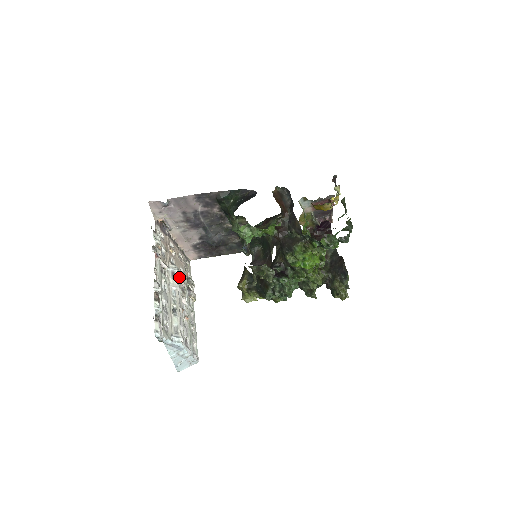
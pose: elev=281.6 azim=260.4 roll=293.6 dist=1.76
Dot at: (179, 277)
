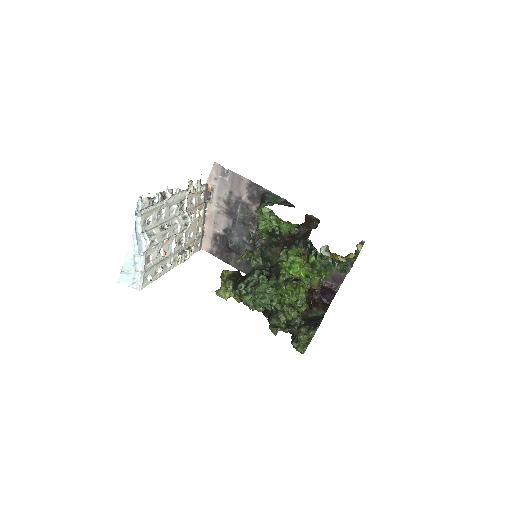
Dot at: (187, 226)
